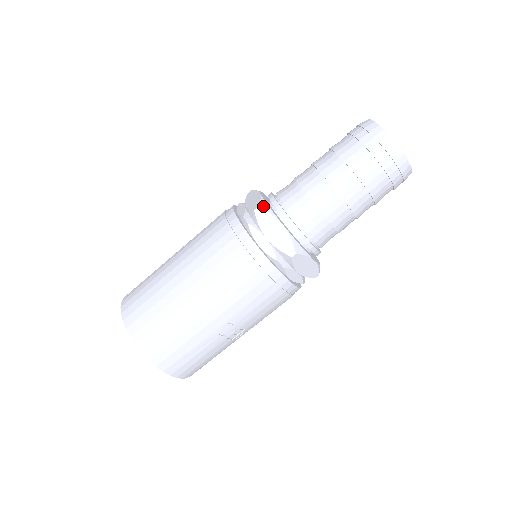
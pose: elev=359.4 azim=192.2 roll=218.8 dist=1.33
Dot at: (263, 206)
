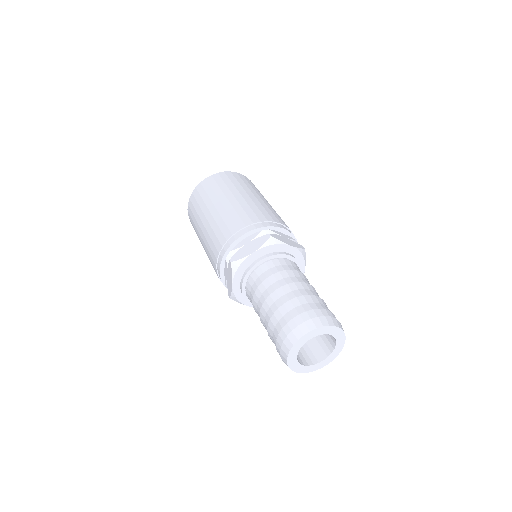
Dot at: (234, 265)
